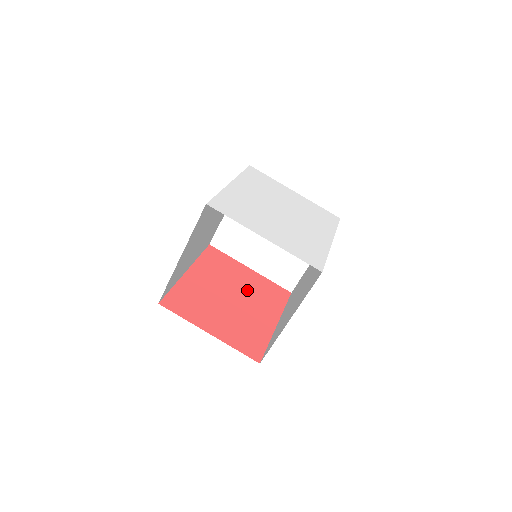
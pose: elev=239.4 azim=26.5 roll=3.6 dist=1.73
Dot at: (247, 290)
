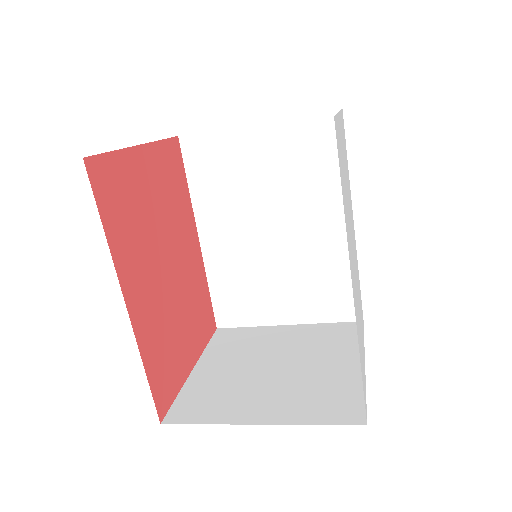
Dot at: (166, 220)
